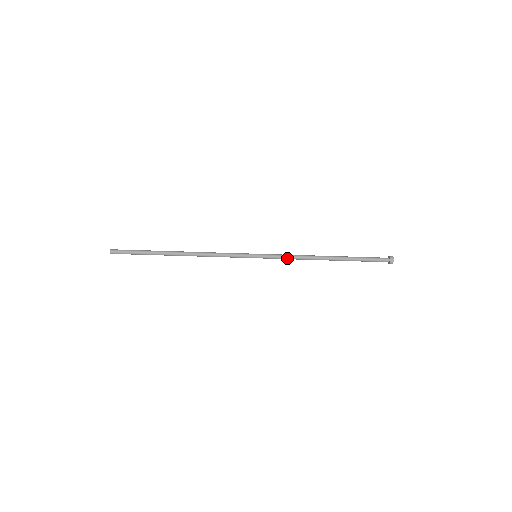
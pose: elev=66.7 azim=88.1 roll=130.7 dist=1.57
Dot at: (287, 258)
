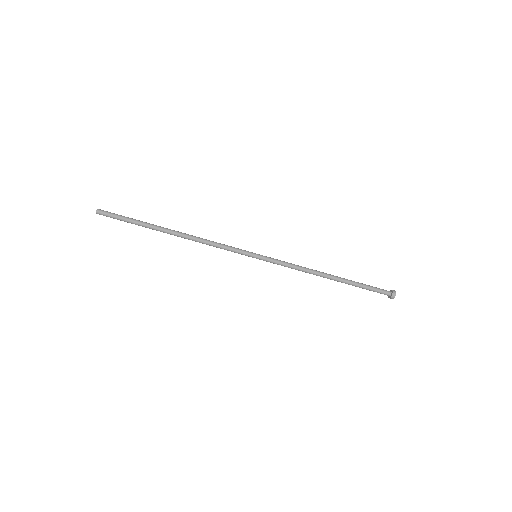
Dot at: (288, 267)
